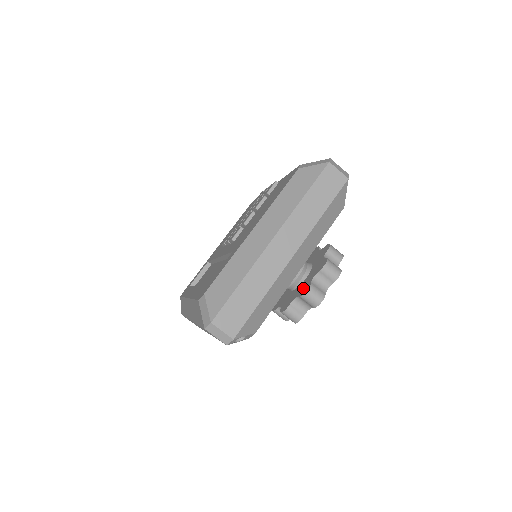
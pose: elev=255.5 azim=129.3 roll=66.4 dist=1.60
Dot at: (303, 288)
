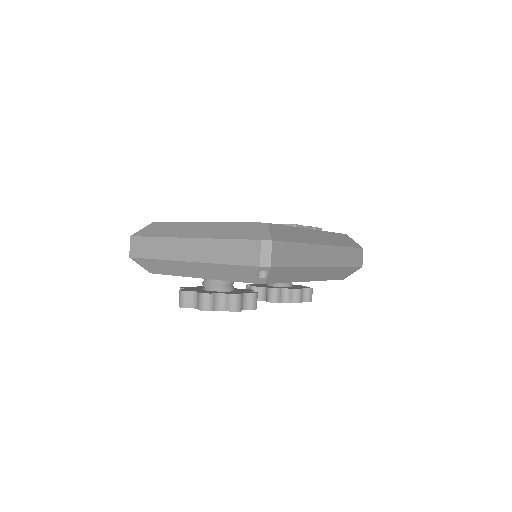
Dot at: occluded
